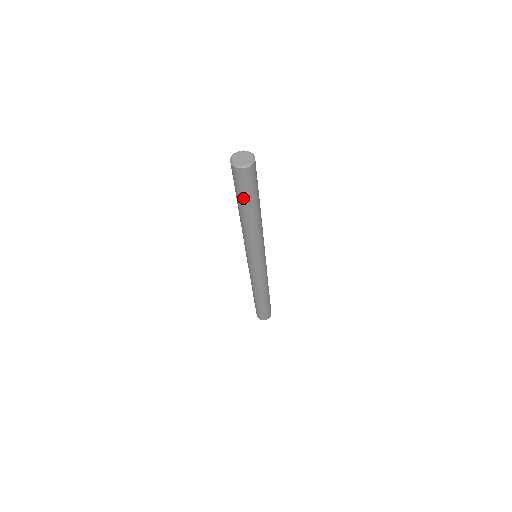
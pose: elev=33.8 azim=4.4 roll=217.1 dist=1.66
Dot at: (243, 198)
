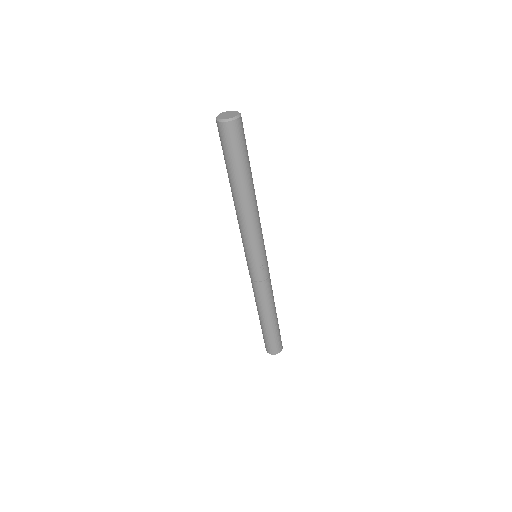
Dot at: (244, 161)
